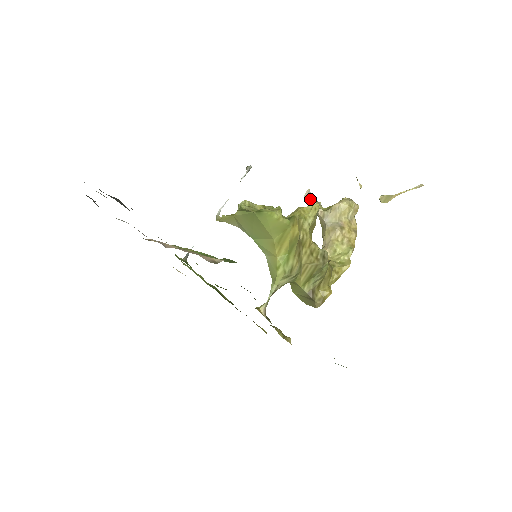
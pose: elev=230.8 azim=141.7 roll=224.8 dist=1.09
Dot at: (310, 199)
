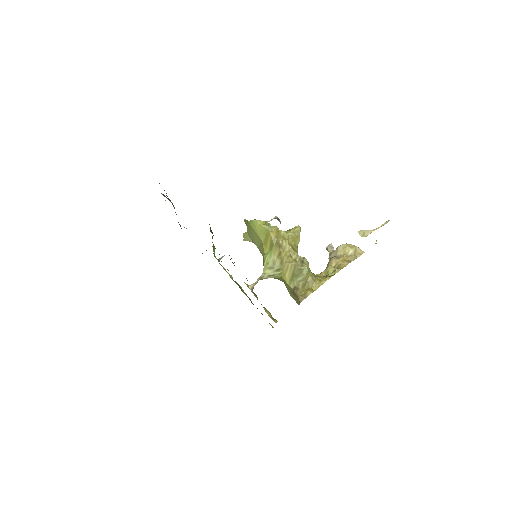
Dot at: occluded
